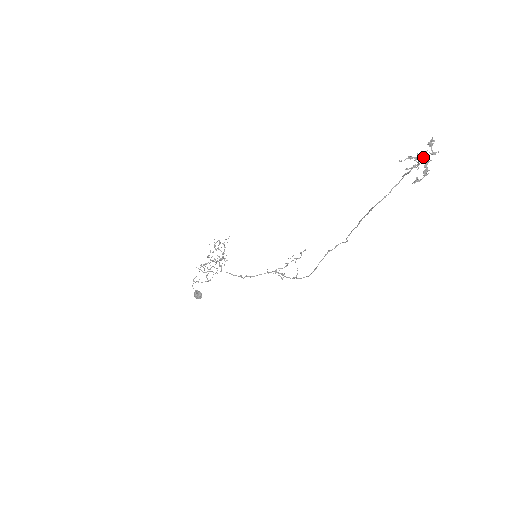
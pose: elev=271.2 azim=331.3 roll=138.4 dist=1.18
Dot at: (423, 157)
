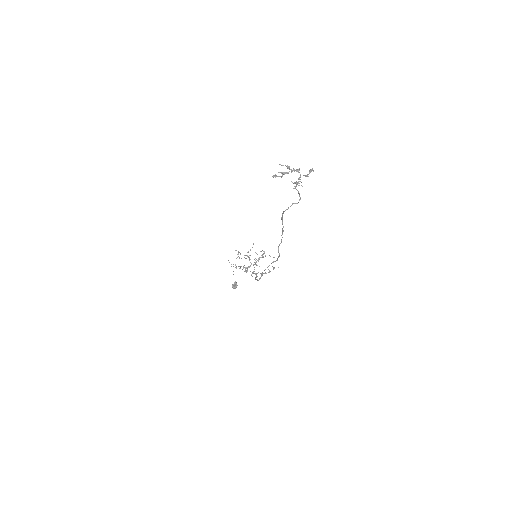
Dot at: (300, 175)
